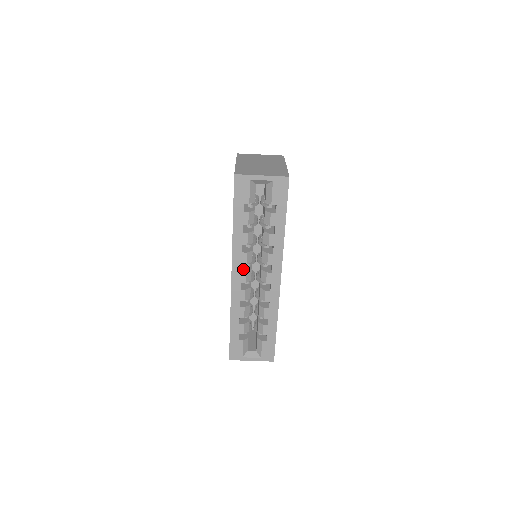
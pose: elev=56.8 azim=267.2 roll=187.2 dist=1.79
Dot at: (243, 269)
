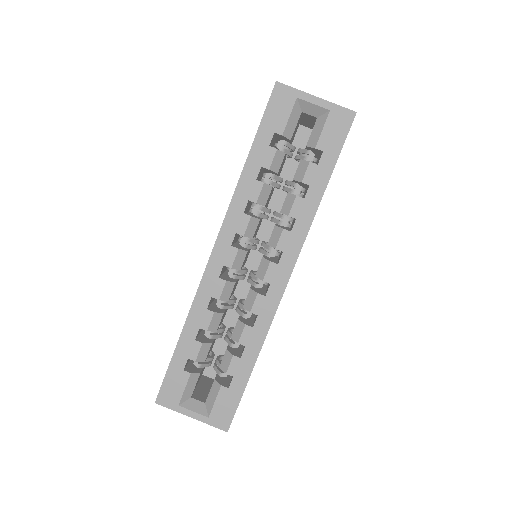
Dot at: (235, 245)
